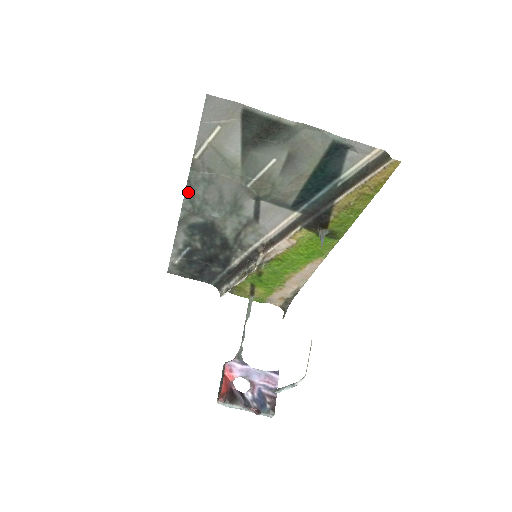
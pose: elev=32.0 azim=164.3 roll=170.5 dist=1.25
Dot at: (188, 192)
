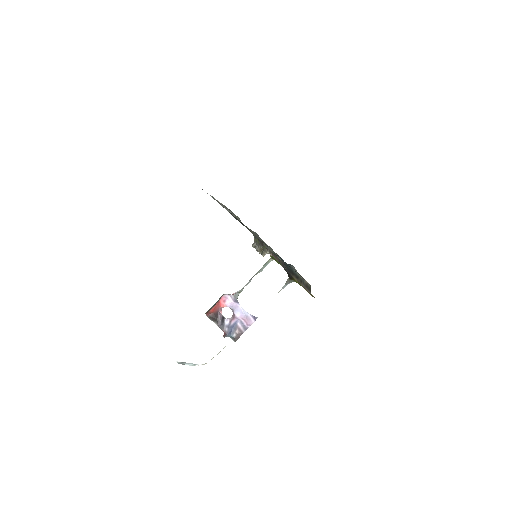
Dot at: occluded
